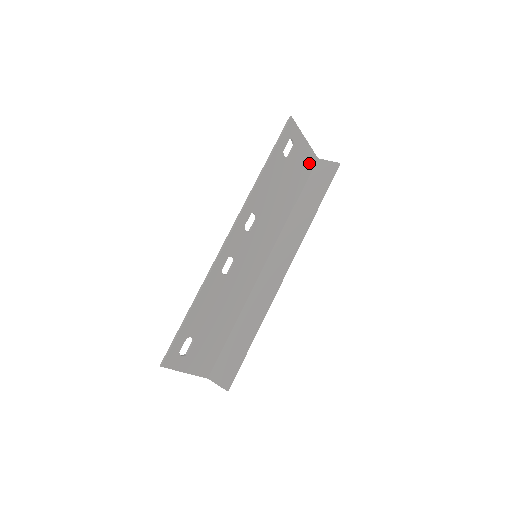
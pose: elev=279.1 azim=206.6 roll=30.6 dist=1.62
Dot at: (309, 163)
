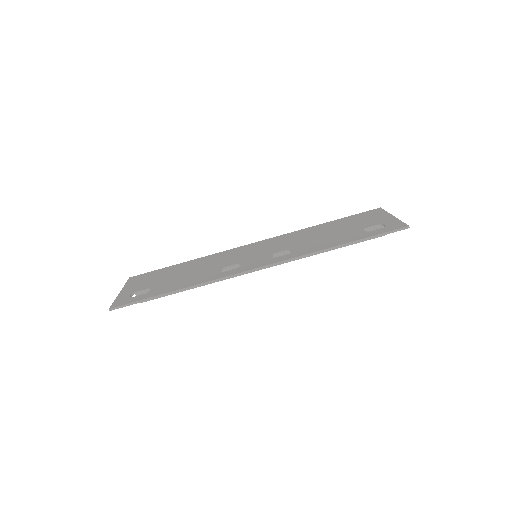
Dot at: occluded
